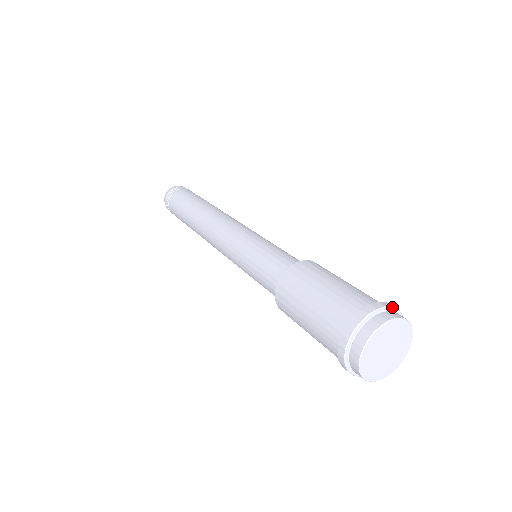
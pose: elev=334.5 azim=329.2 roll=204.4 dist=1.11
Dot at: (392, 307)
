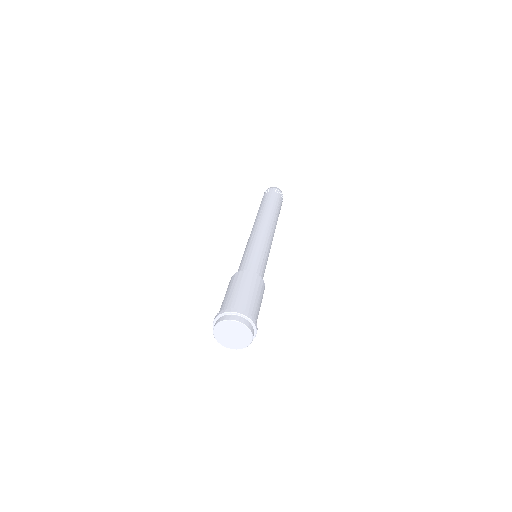
Dot at: (251, 321)
